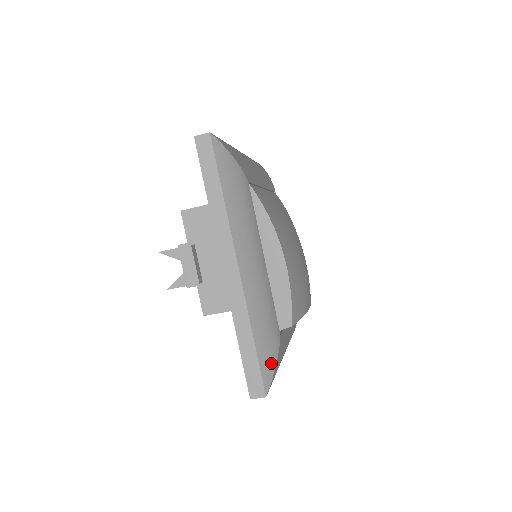
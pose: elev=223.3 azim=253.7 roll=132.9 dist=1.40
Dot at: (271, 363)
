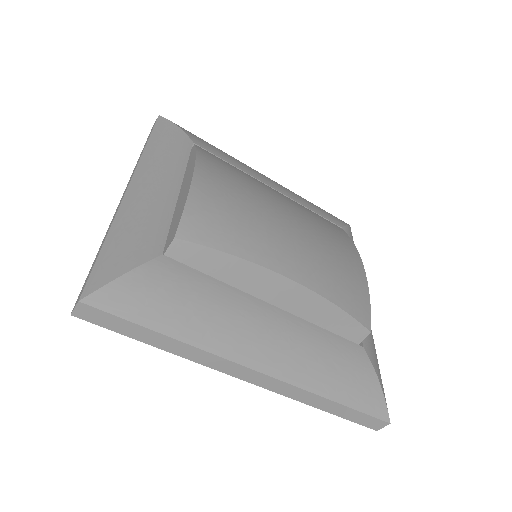
Dot at: (116, 269)
